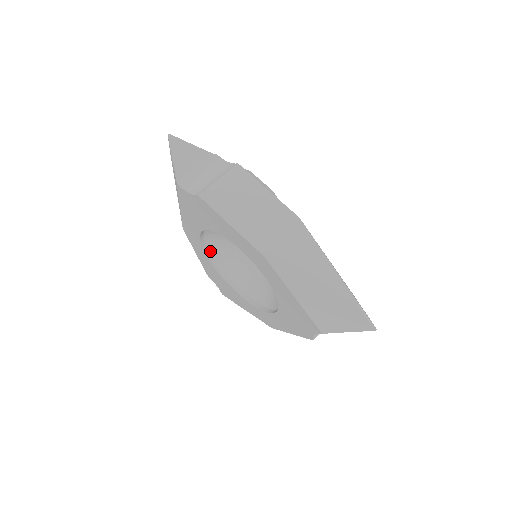
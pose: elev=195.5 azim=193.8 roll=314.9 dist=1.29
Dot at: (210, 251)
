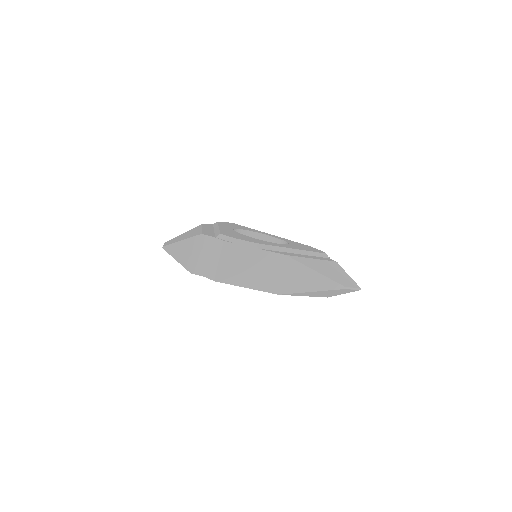
Dot at: occluded
